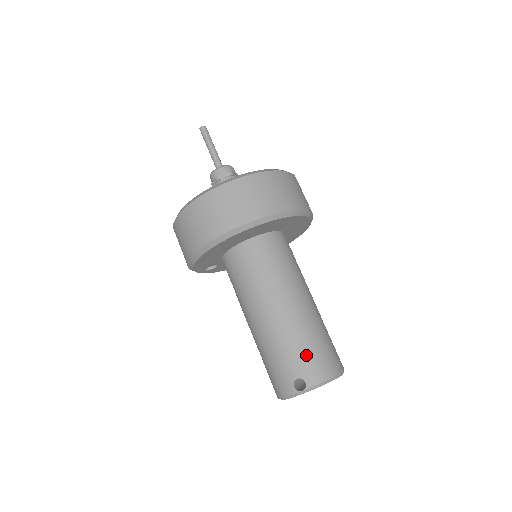
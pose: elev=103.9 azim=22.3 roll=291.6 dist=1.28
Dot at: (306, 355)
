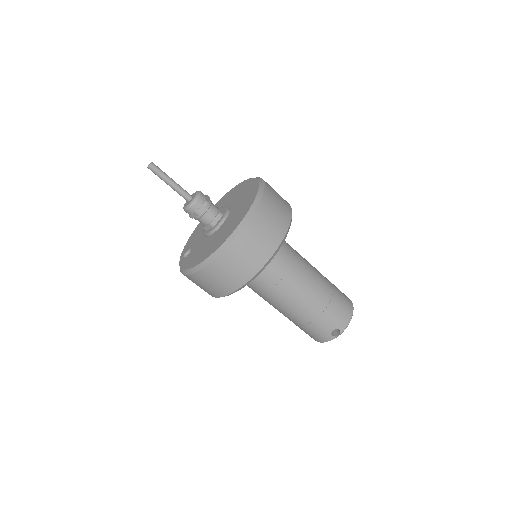
Dot at: (333, 314)
